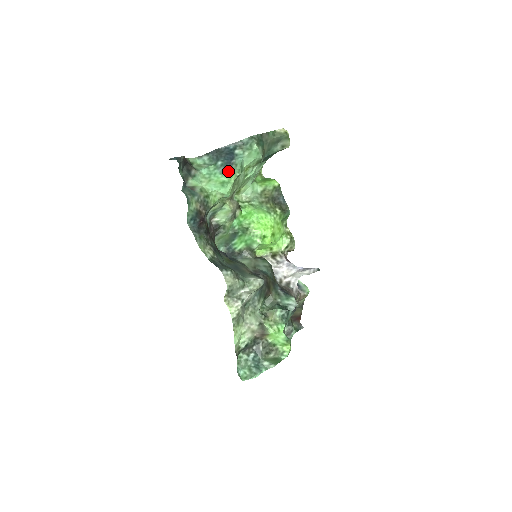
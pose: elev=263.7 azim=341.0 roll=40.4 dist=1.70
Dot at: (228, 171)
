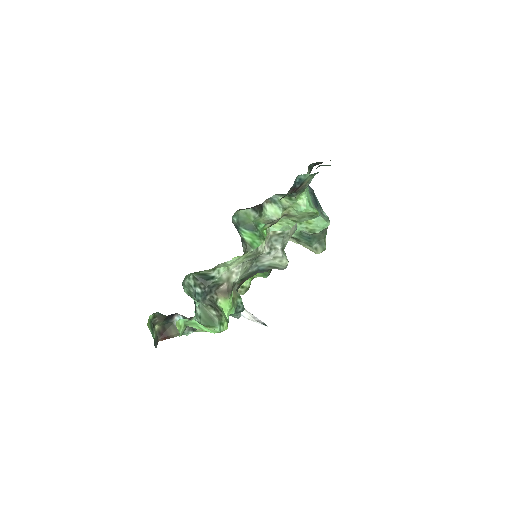
Dot at: (314, 205)
